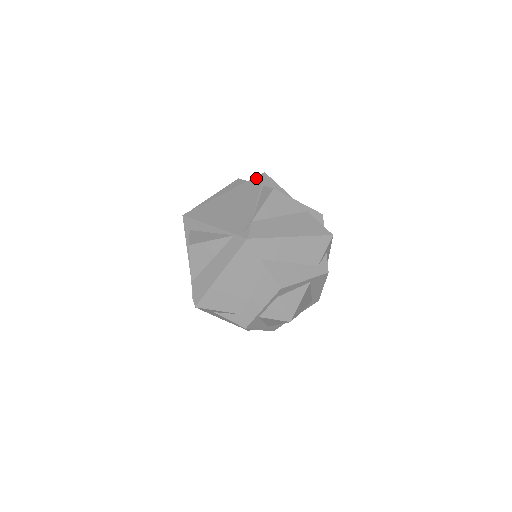
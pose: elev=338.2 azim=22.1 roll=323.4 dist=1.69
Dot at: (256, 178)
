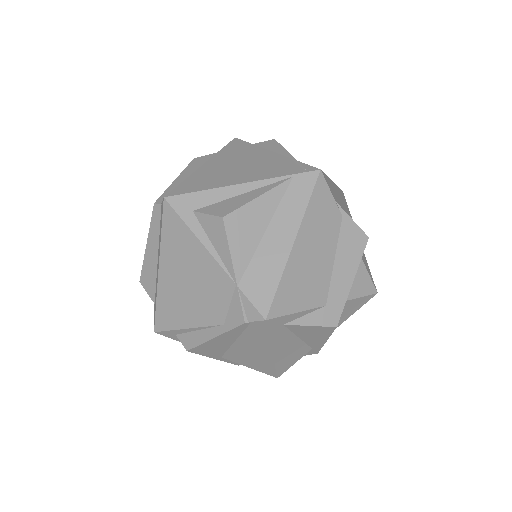
Dot at: (232, 142)
